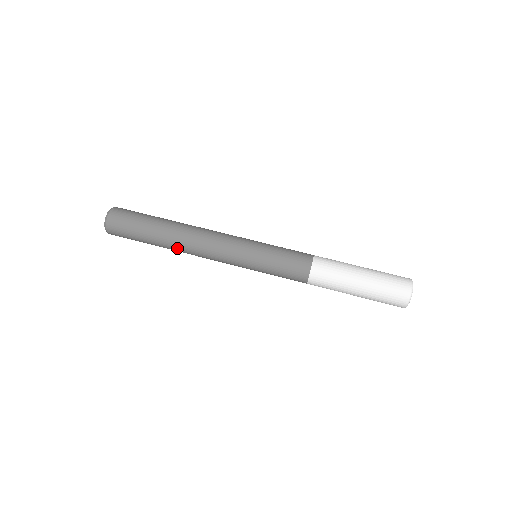
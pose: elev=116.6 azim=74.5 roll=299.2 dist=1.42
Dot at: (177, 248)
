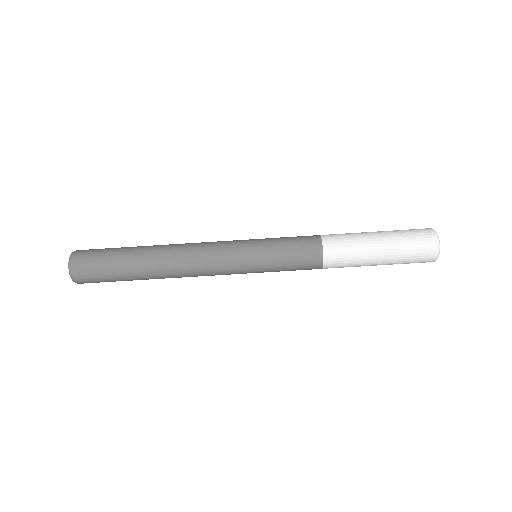
Dot at: occluded
